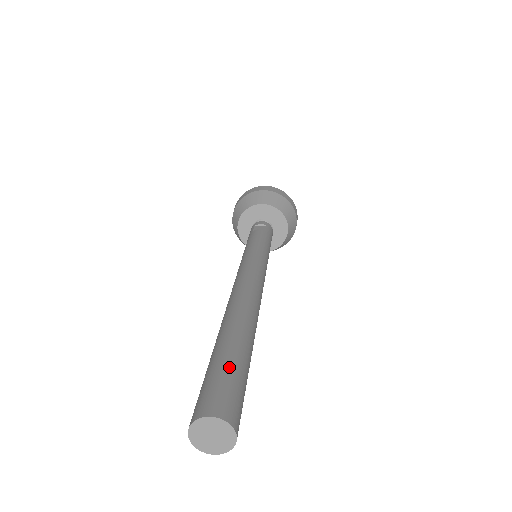
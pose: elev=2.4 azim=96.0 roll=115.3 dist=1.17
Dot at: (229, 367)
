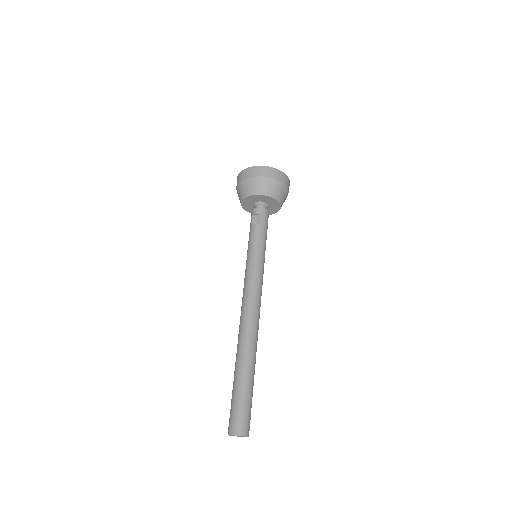
Dot at: (240, 399)
